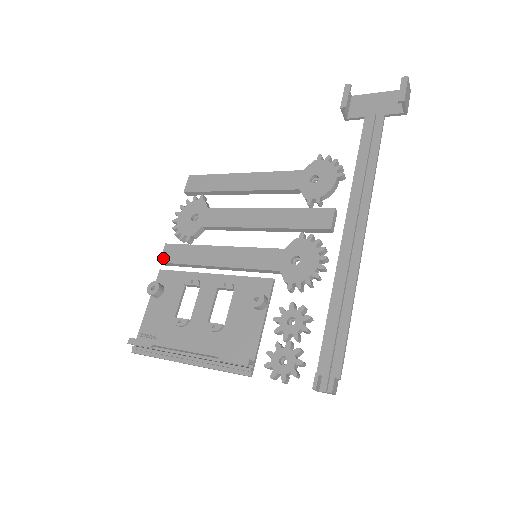
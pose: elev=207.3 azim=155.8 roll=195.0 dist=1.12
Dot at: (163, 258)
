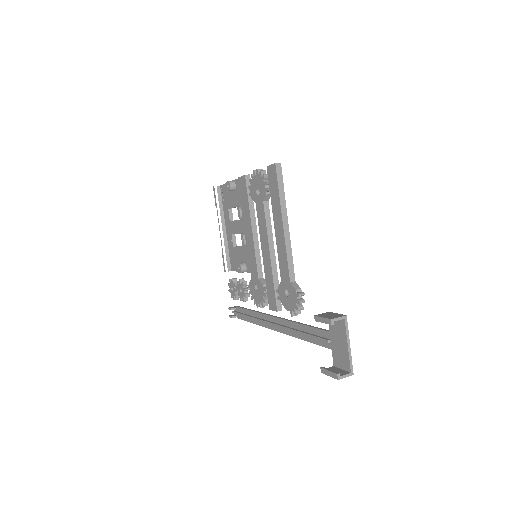
Dot at: (240, 180)
